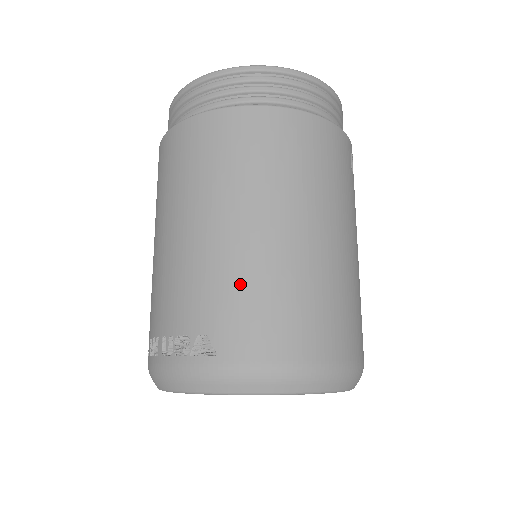
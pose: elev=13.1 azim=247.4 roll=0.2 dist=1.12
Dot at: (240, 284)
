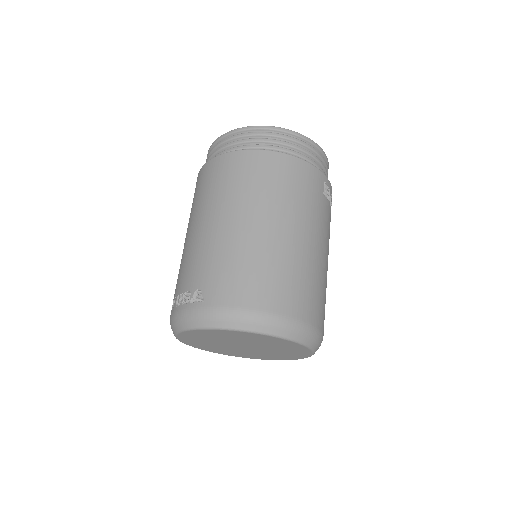
Dot at: (225, 258)
